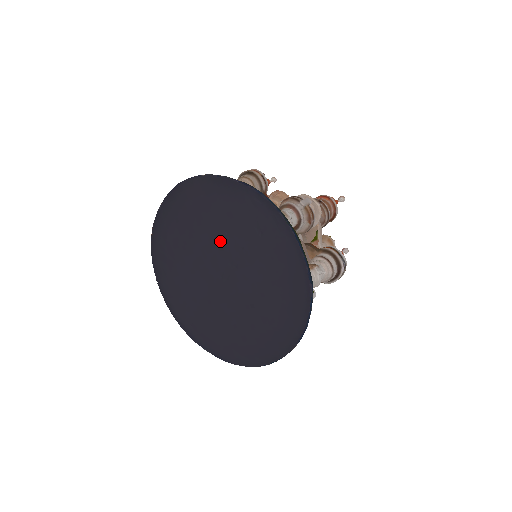
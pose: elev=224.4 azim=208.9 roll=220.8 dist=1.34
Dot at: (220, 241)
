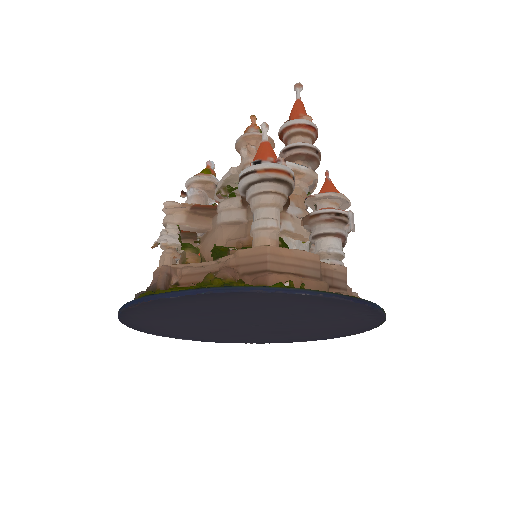
Dot at: (274, 316)
